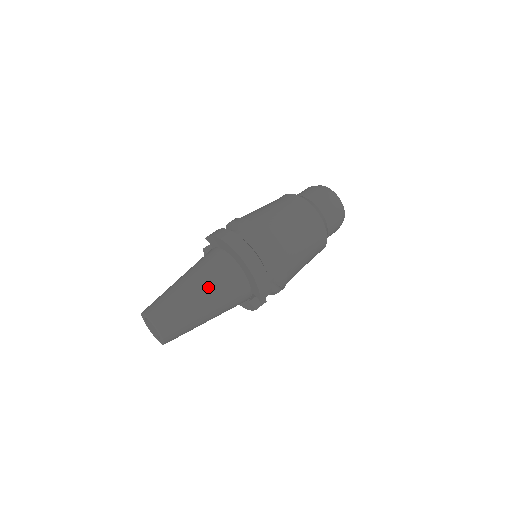
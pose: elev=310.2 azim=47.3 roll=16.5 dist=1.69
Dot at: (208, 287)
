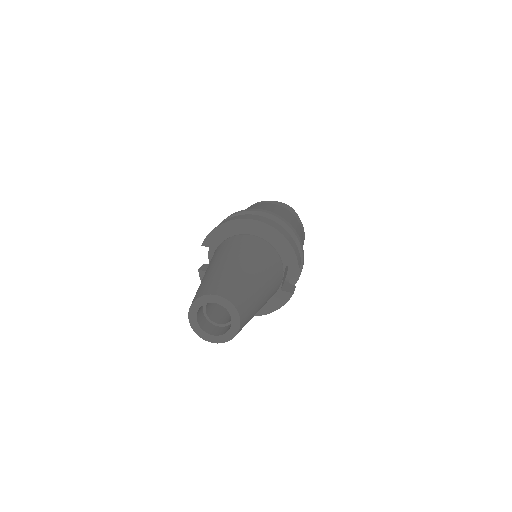
Dot at: (248, 257)
